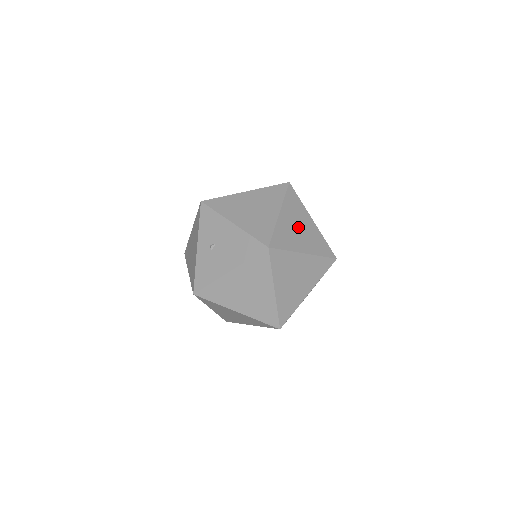
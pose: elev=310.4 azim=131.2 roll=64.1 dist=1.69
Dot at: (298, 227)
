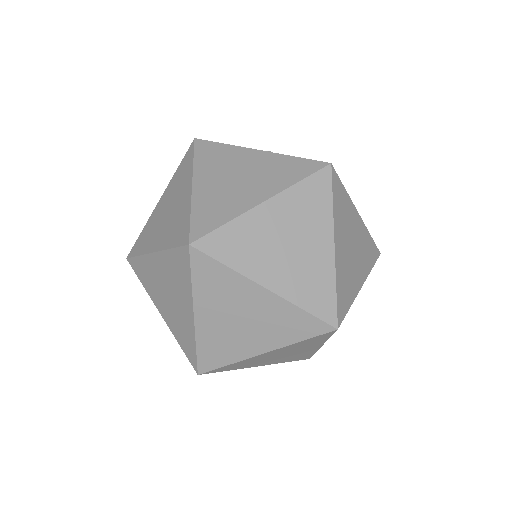
Dot at: (353, 246)
